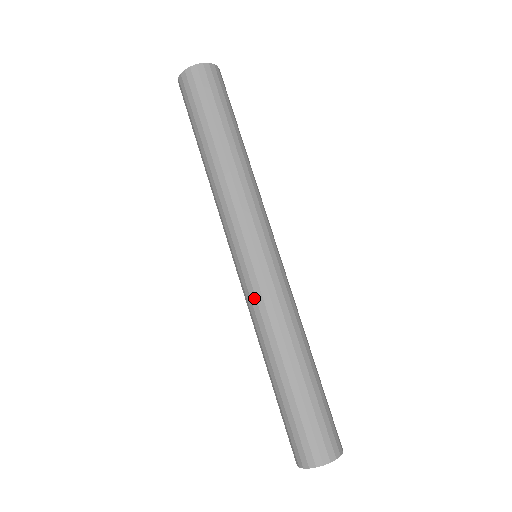
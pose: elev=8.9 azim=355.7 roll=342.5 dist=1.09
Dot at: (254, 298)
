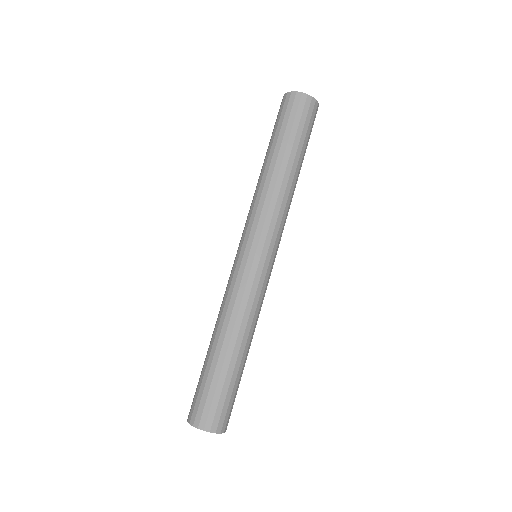
Dot at: (244, 287)
